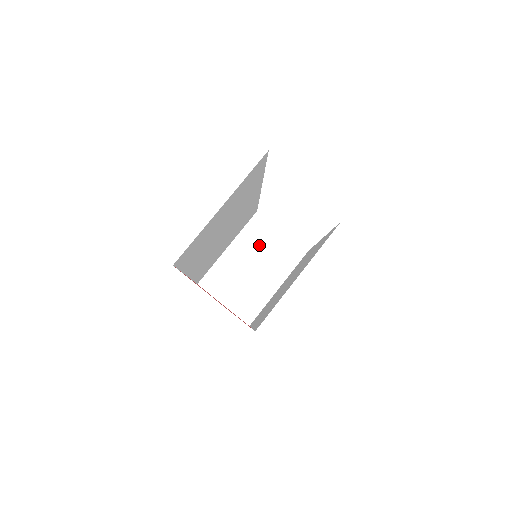
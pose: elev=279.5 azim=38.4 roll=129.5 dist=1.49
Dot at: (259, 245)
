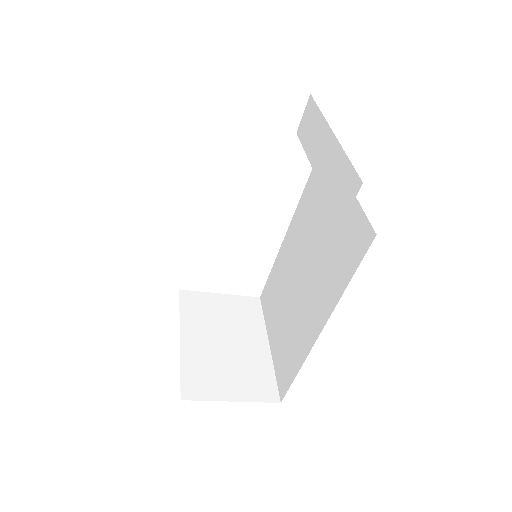
Dot at: (211, 318)
